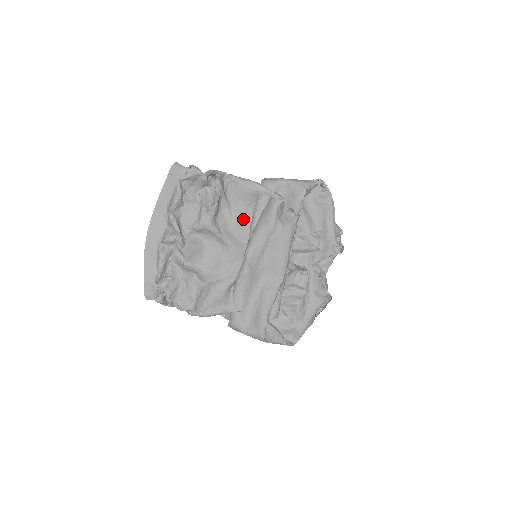
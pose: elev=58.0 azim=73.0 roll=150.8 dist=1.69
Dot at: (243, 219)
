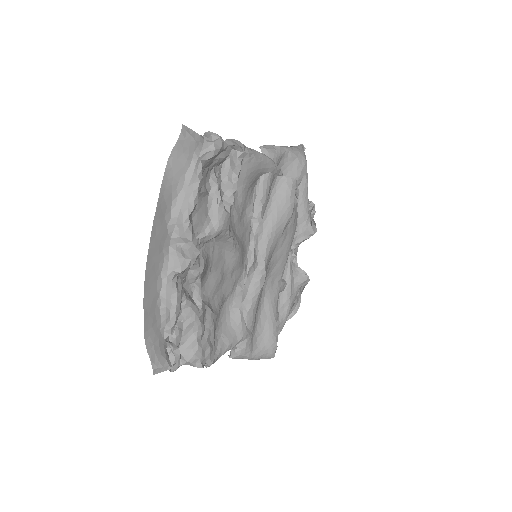
Dot at: (243, 208)
